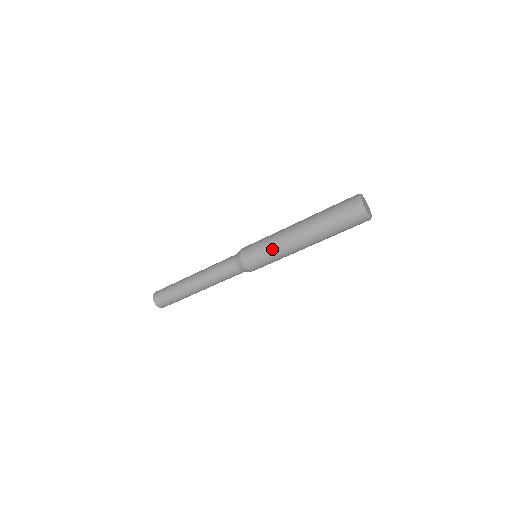
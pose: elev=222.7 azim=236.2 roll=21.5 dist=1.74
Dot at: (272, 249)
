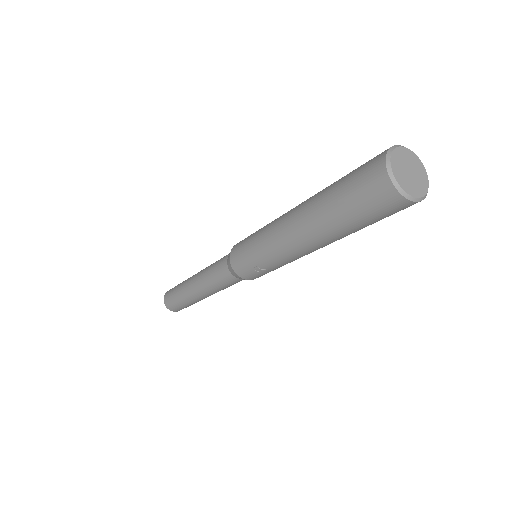
Dot at: (267, 258)
